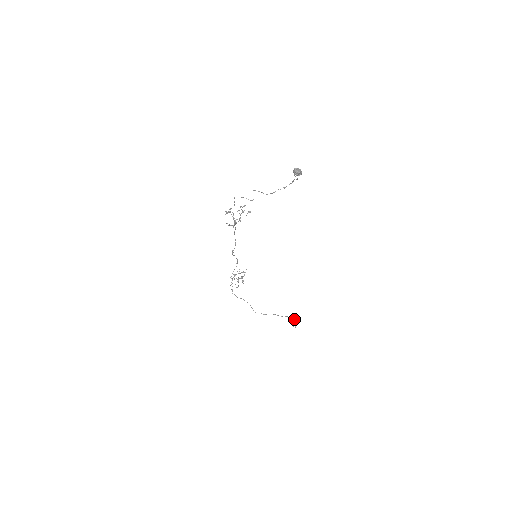
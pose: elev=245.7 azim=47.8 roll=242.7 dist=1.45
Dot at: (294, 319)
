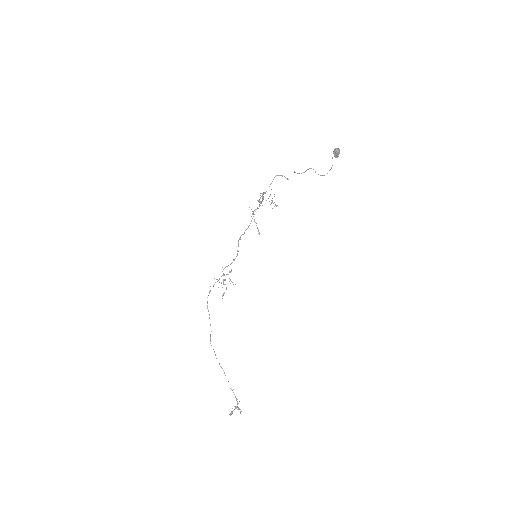
Dot at: (238, 403)
